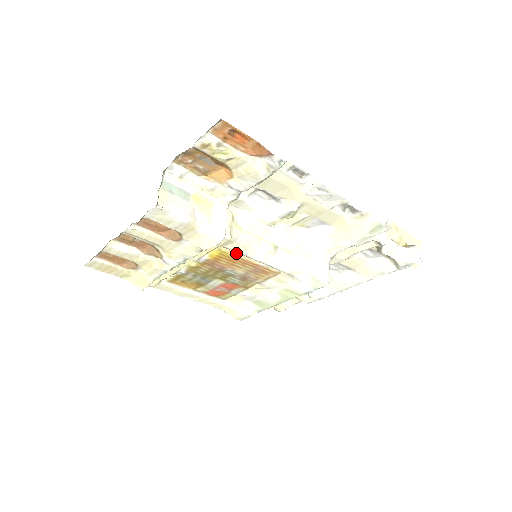
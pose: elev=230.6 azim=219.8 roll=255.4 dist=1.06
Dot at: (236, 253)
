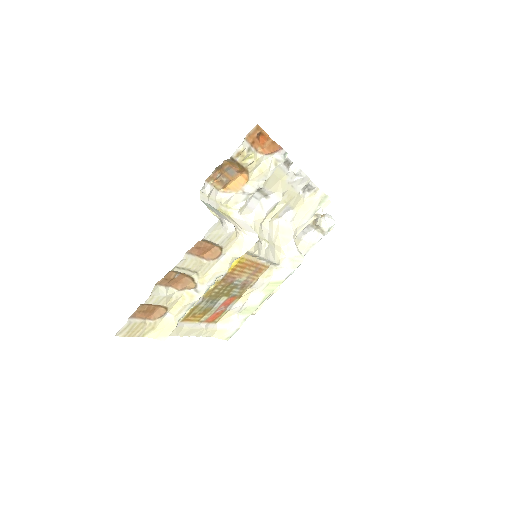
Dot at: (249, 256)
